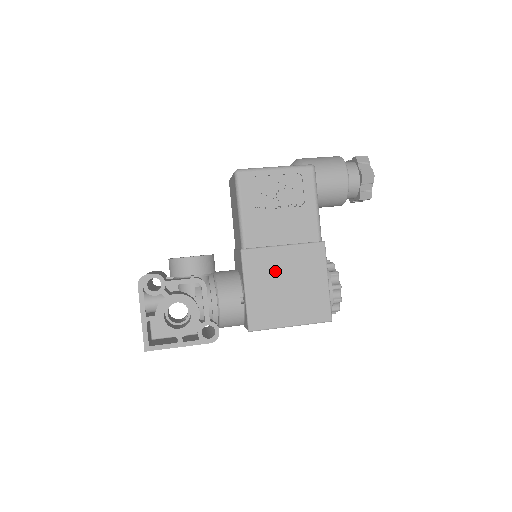
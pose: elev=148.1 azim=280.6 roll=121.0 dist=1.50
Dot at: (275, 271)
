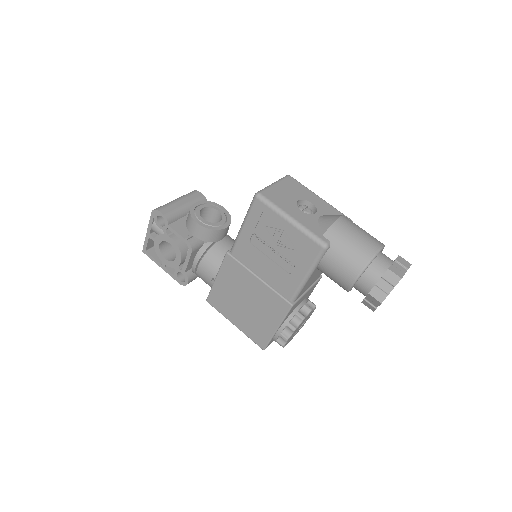
Dot at: (243, 287)
